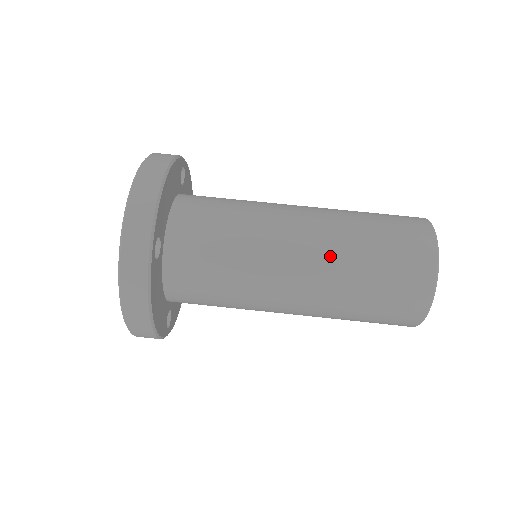
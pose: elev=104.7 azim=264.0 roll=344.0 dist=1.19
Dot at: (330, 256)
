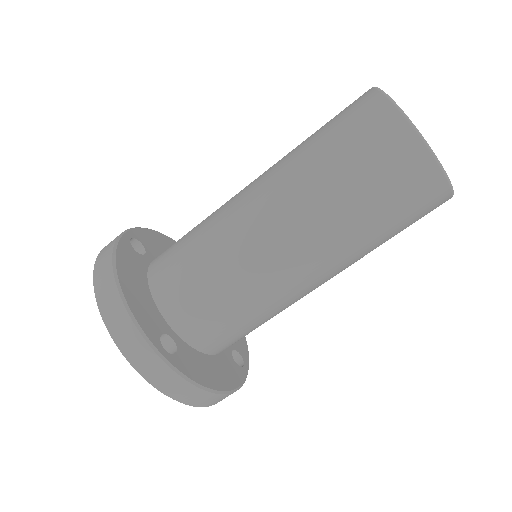
Dot at: (312, 222)
